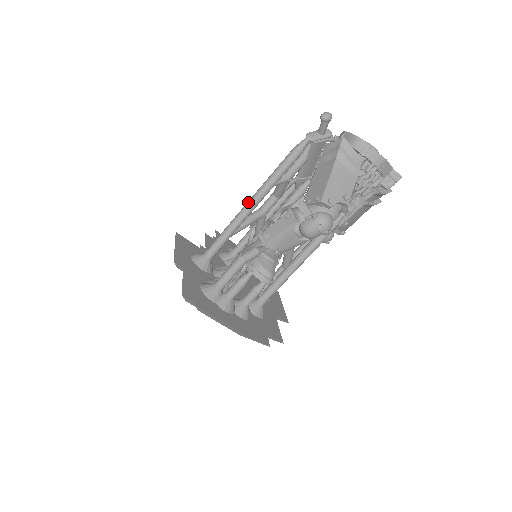
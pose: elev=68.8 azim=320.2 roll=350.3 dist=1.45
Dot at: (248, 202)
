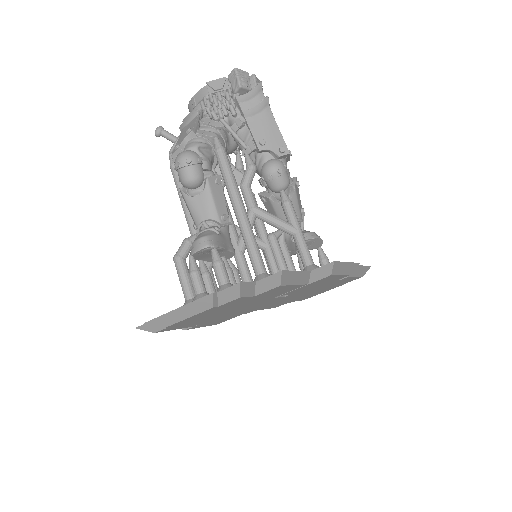
Dot at: (190, 232)
